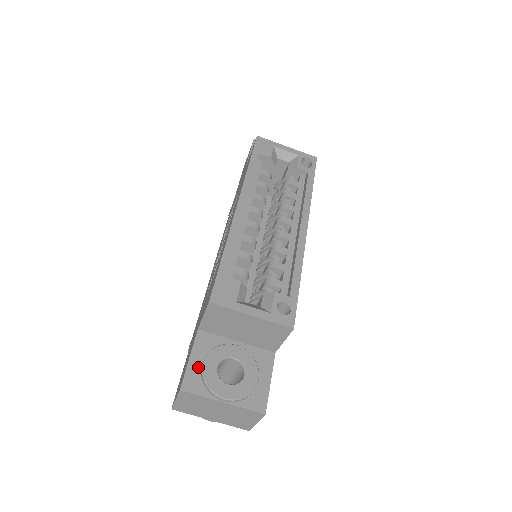
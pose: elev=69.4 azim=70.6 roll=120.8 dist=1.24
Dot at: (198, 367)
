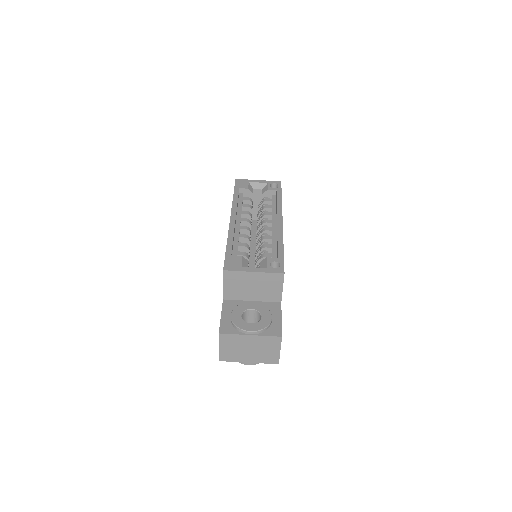
Dot at: (228, 319)
